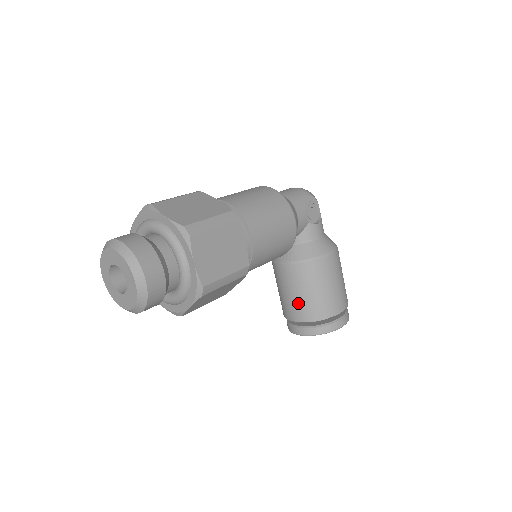
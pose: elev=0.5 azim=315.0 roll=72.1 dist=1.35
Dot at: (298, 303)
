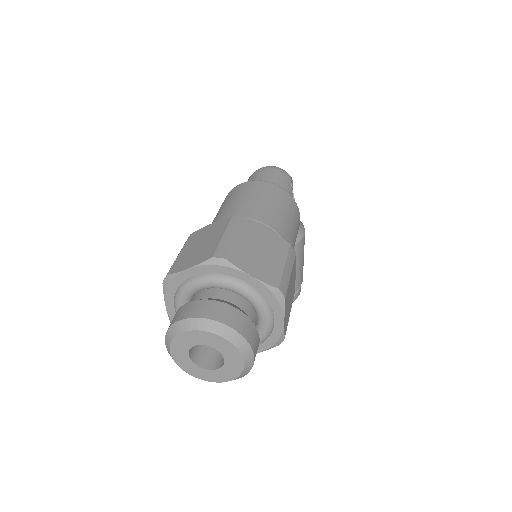
Dot at: occluded
